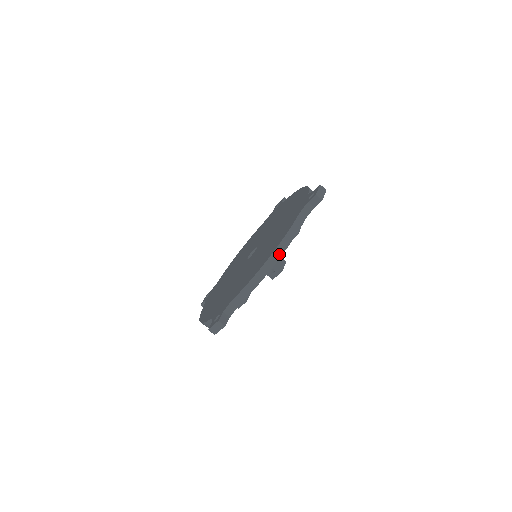
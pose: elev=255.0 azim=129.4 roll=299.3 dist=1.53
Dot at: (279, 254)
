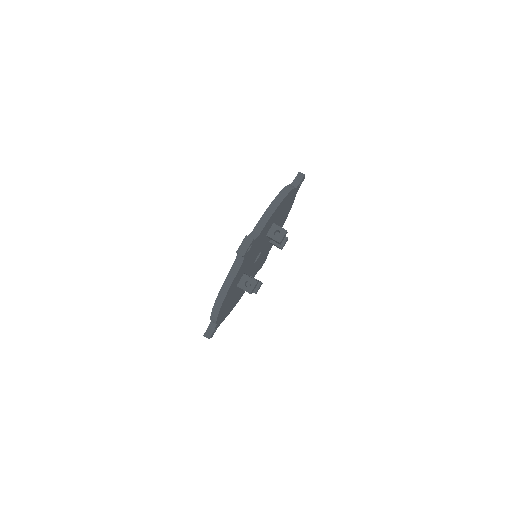
Dot at: (285, 194)
